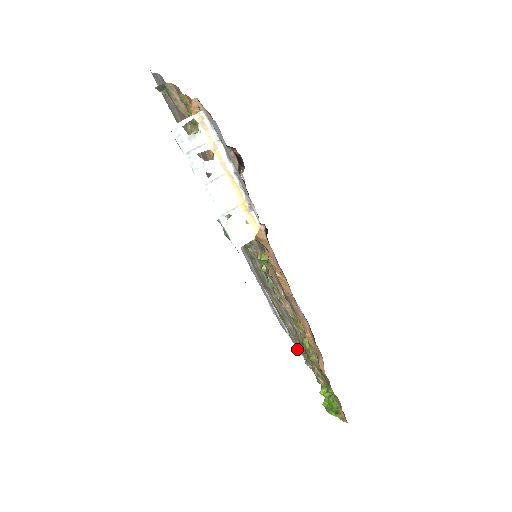
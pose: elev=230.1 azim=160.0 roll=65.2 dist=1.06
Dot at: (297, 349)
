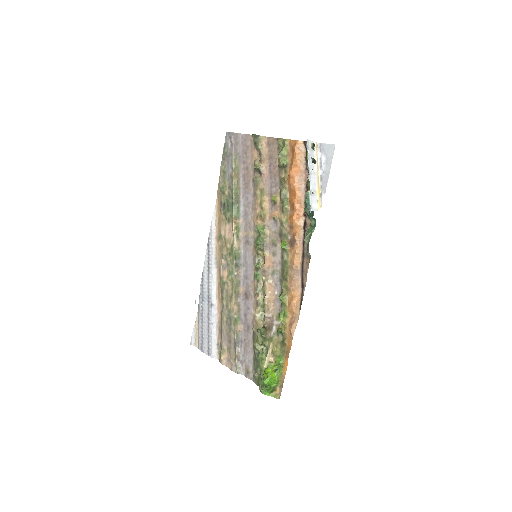
Dot at: (223, 362)
